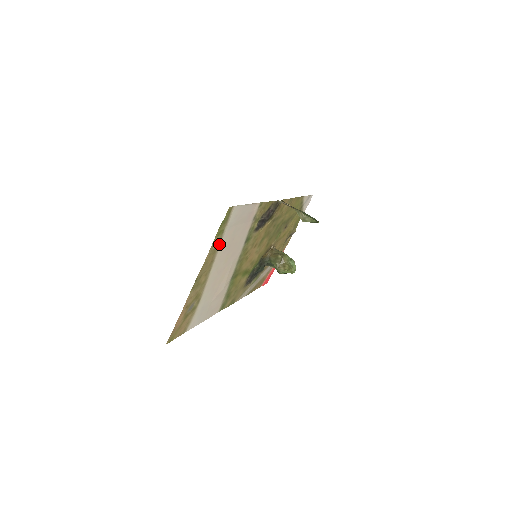
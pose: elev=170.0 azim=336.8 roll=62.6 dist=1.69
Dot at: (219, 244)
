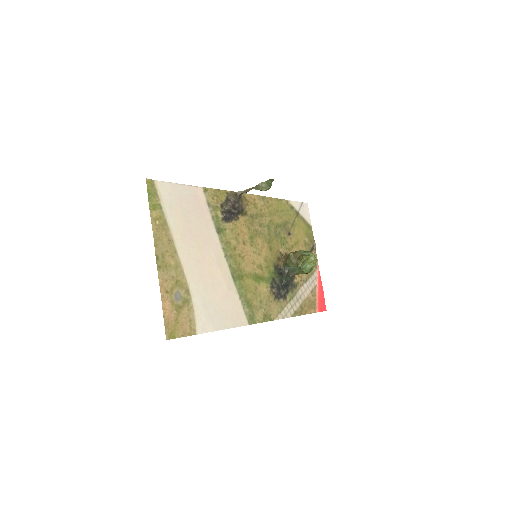
Dot at: (166, 222)
